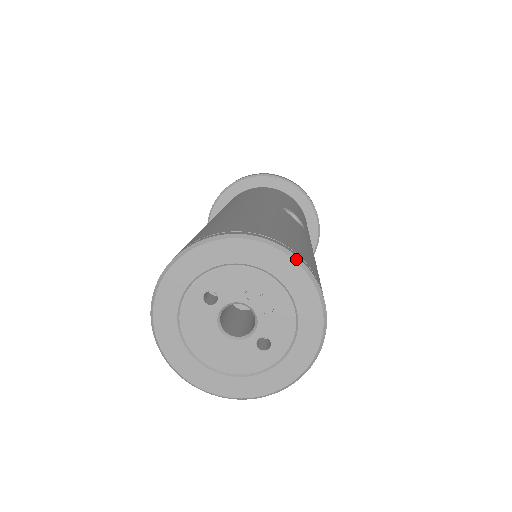
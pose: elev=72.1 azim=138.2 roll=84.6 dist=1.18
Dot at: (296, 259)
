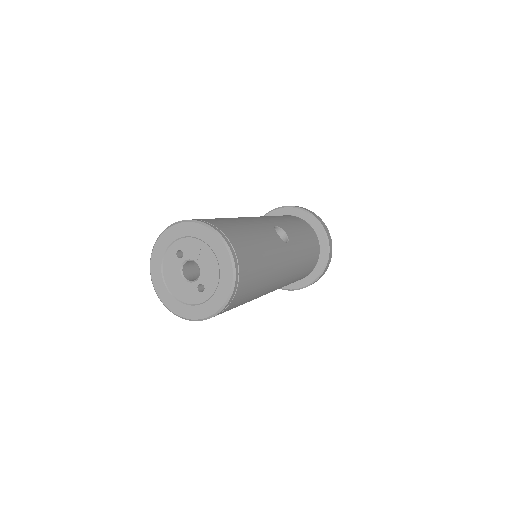
Dot at: (224, 242)
